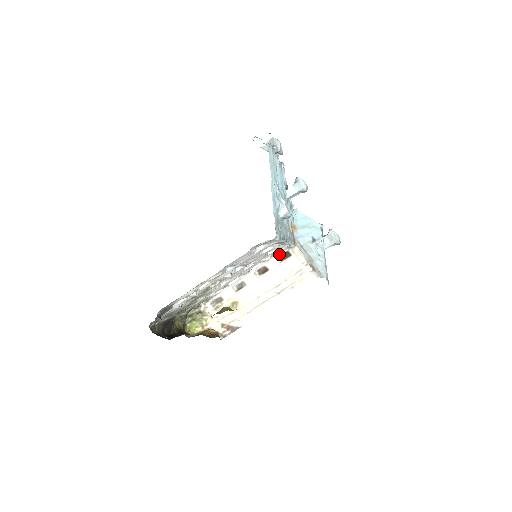
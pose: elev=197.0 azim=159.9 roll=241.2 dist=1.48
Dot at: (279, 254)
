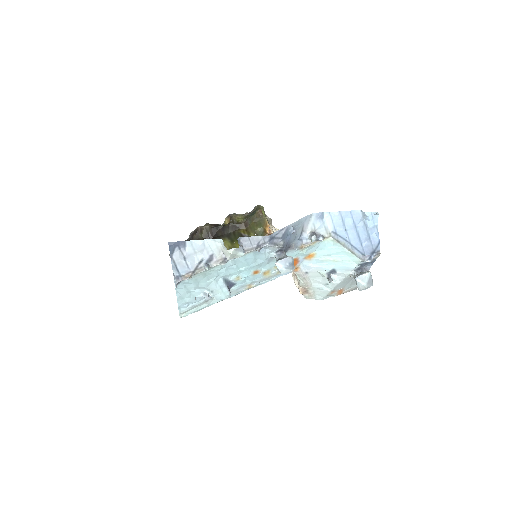
Dot at: occluded
